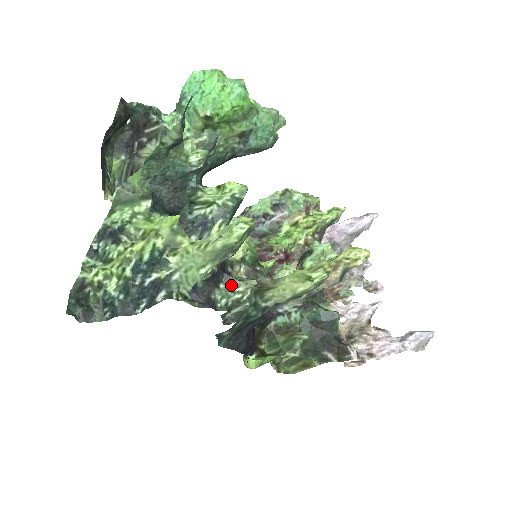
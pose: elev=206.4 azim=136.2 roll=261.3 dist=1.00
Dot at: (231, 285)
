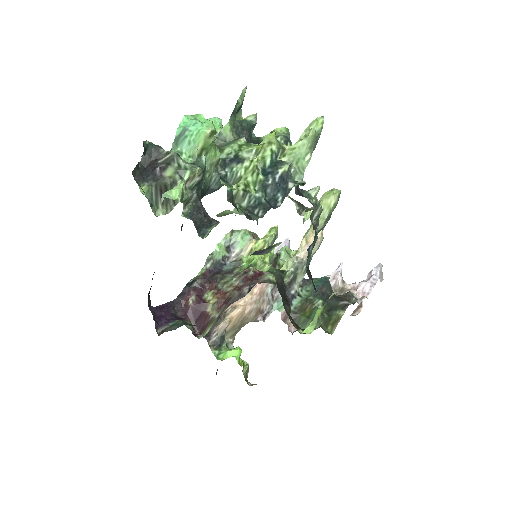
Dot at: (307, 194)
